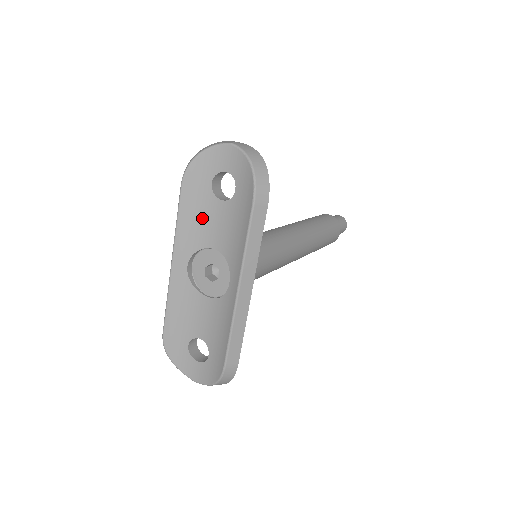
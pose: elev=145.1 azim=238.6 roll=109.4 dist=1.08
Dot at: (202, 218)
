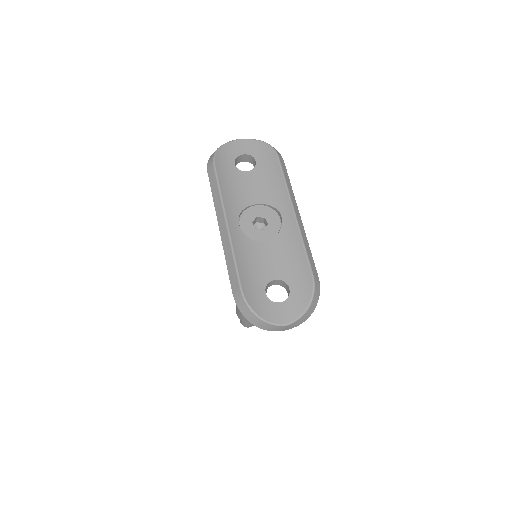
Dot at: (237, 187)
